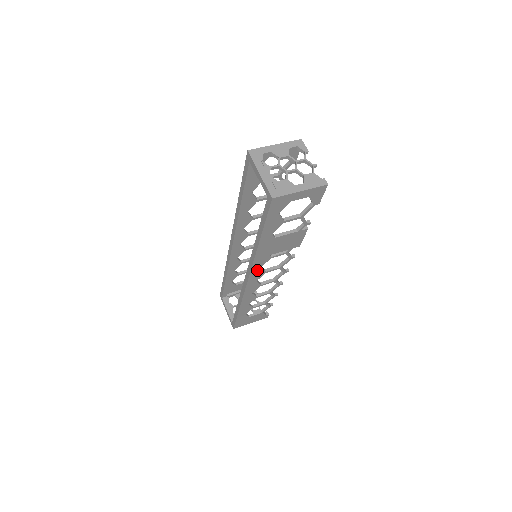
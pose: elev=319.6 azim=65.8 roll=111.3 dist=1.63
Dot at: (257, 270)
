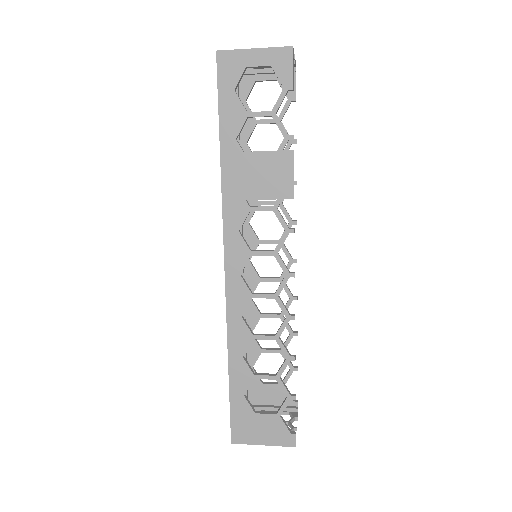
Dot at: (234, 238)
